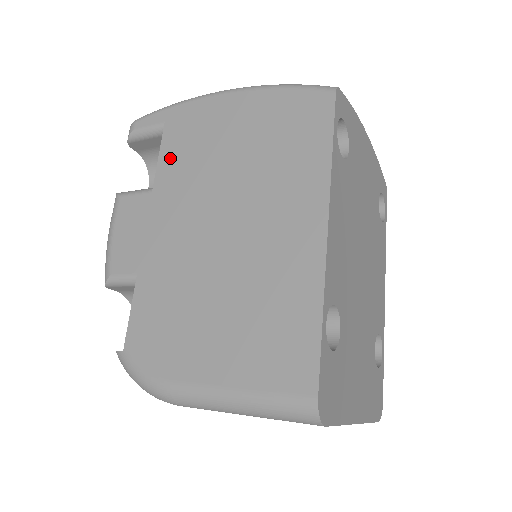
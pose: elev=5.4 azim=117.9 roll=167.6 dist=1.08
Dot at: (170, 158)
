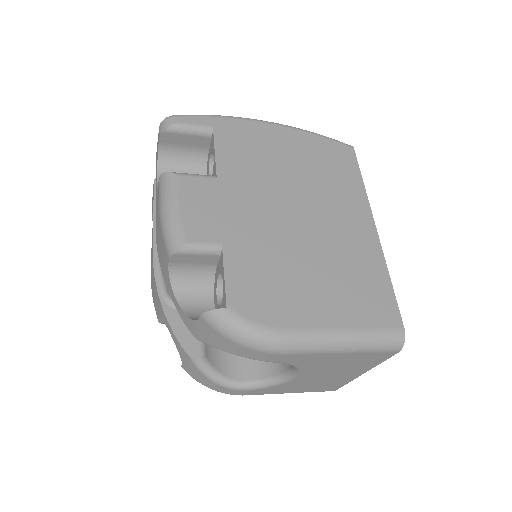
Dot at: (229, 156)
